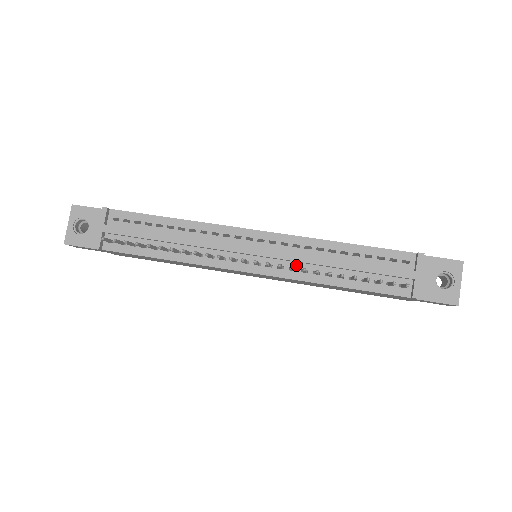
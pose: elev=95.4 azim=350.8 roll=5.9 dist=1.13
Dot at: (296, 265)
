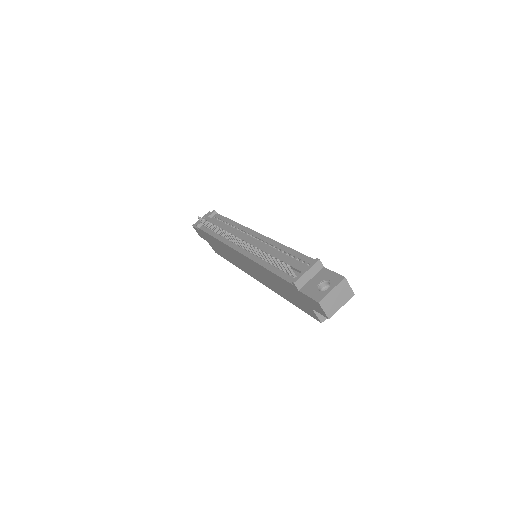
Dot at: occluded
